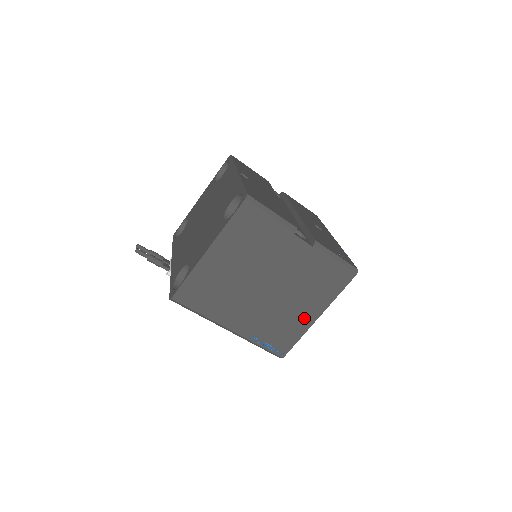
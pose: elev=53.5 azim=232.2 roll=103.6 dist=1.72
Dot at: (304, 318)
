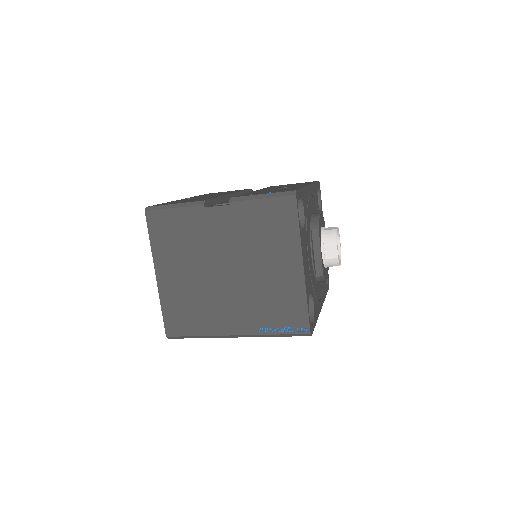
Dot at: (290, 277)
